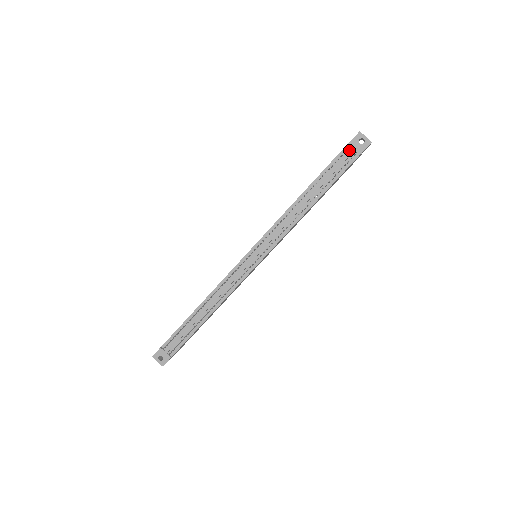
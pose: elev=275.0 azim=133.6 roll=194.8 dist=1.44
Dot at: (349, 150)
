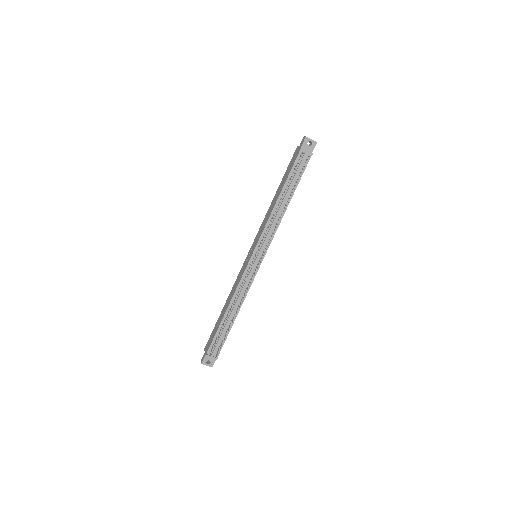
Dot at: occluded
